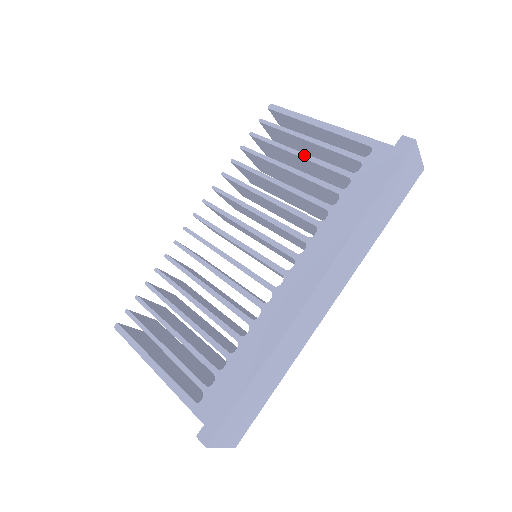
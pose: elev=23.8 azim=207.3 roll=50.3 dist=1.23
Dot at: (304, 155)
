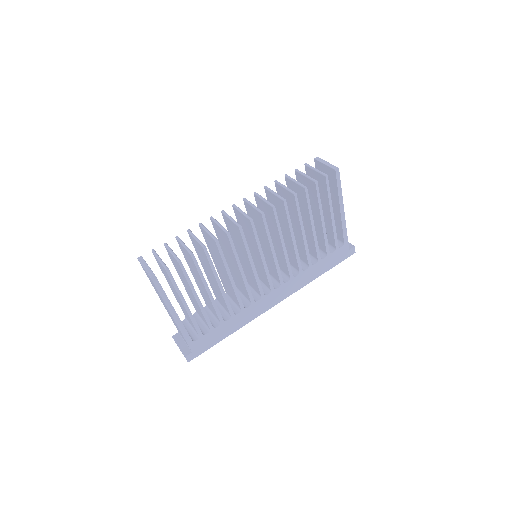
Dot at: (324, 225)
